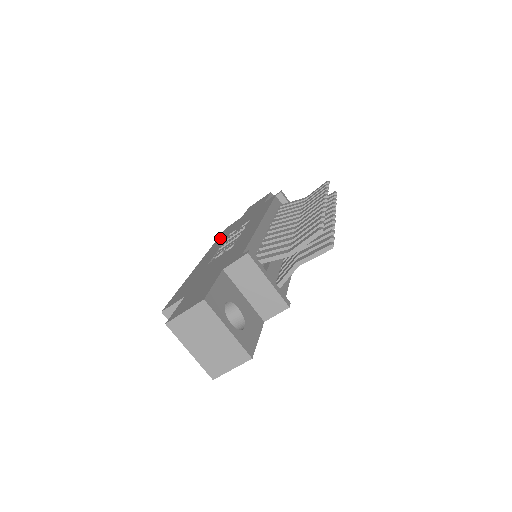
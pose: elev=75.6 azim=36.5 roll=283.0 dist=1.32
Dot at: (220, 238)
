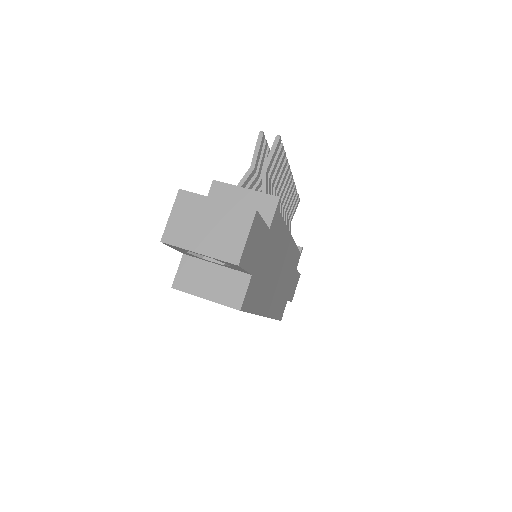
Dot at: occluded
